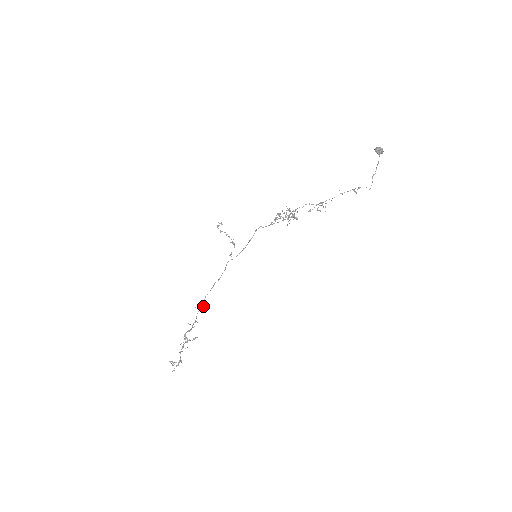
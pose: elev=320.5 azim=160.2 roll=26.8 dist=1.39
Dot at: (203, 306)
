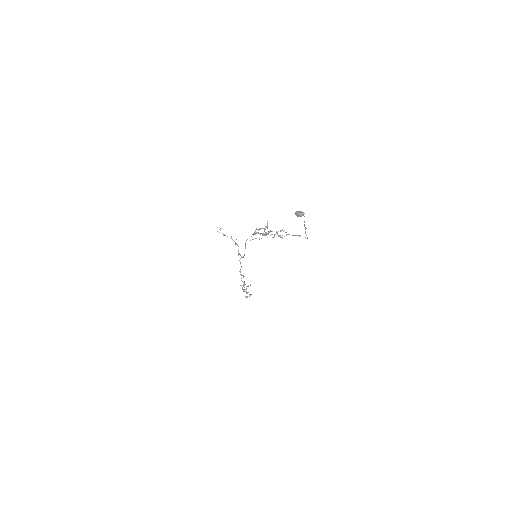
Dot at: (243, 276)
